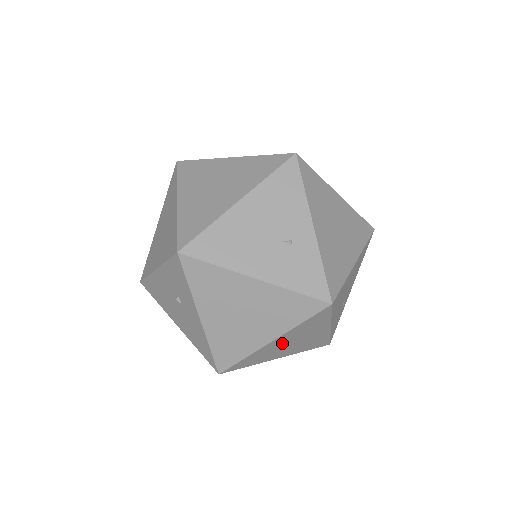
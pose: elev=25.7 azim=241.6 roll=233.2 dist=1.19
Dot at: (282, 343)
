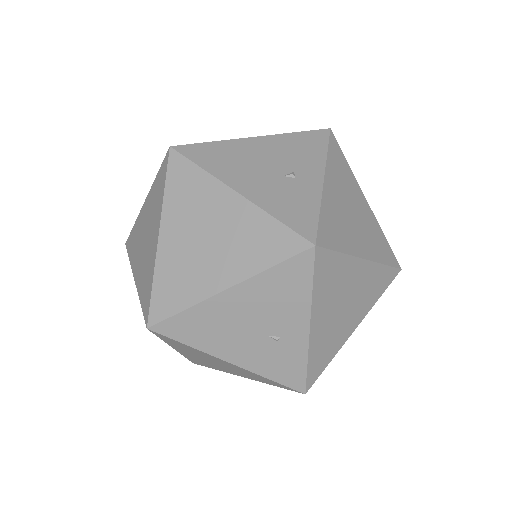
Dot at: occluded
